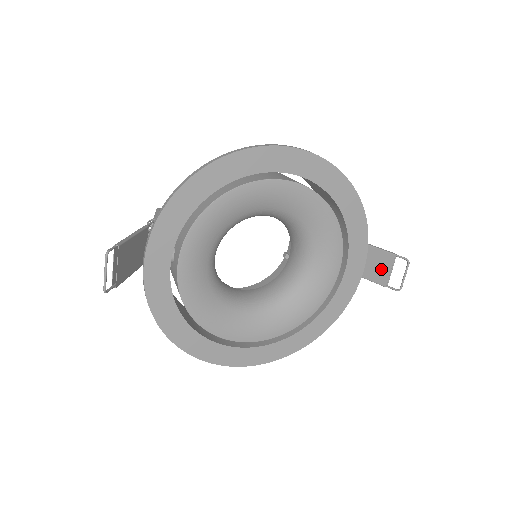
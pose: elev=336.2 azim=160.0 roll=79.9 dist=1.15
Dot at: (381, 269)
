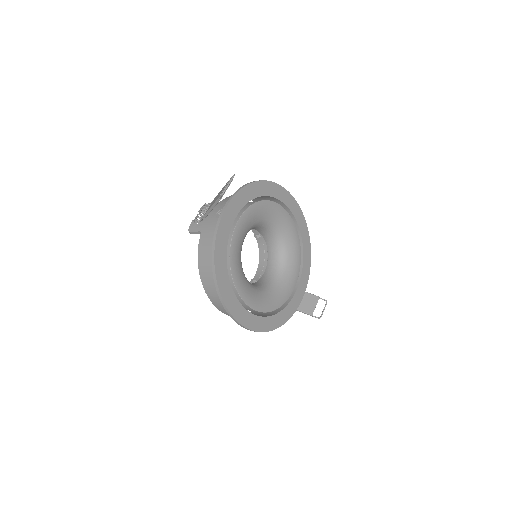
Dot at: (310, 304)
